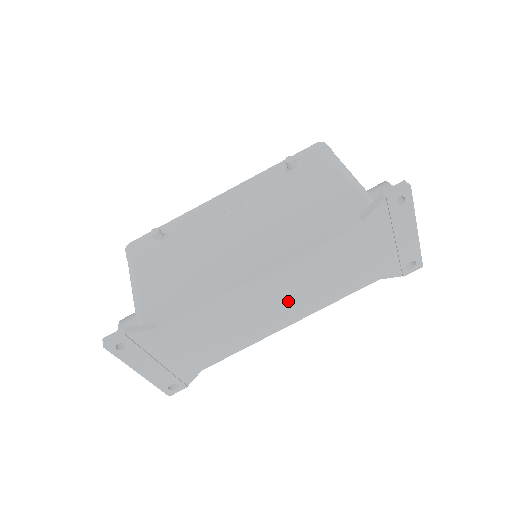
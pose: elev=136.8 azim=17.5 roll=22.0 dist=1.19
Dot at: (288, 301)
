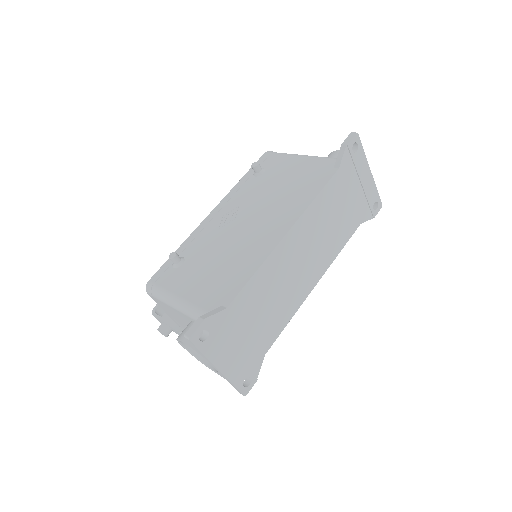
Dot at: (310, 257)
